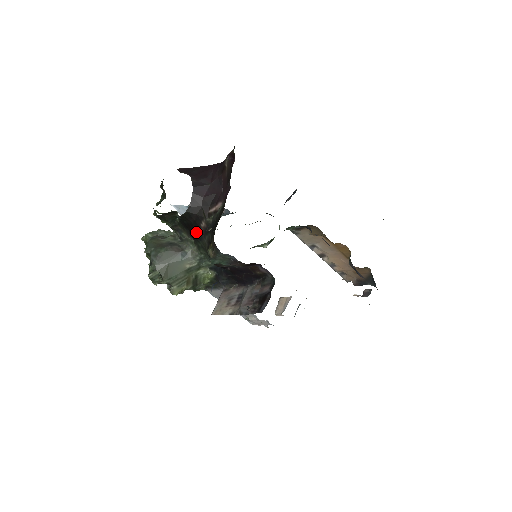
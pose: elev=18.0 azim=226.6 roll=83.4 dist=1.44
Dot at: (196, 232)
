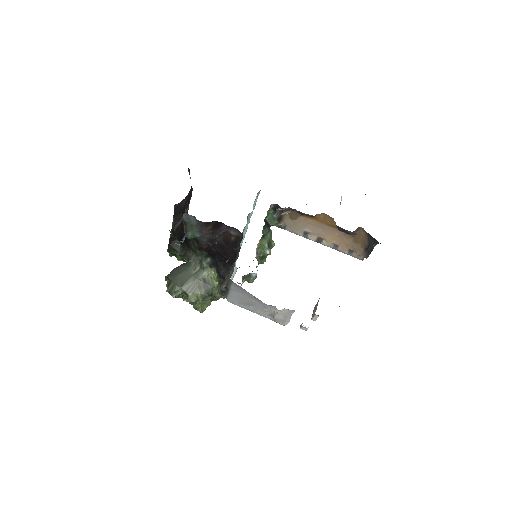
Dot at: (186, 237)
